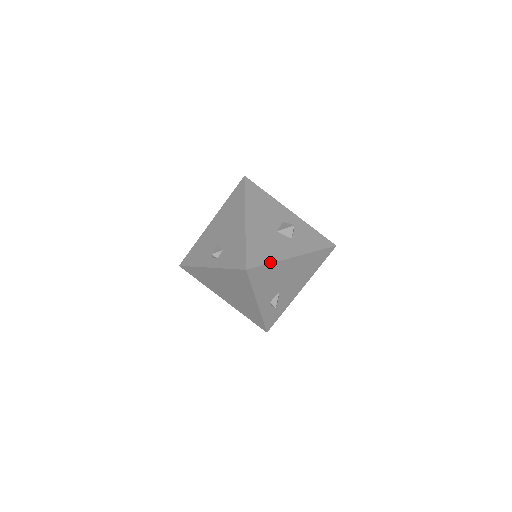
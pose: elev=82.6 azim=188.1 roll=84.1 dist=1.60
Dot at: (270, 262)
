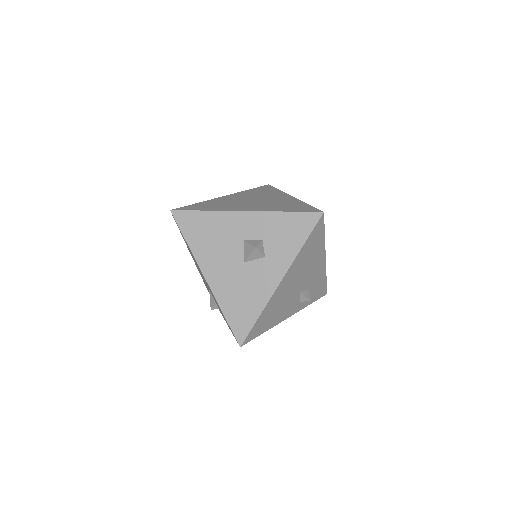
Dot at: (258, 315)
